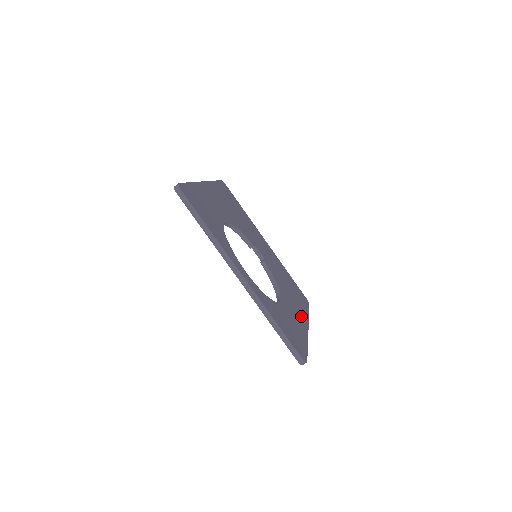
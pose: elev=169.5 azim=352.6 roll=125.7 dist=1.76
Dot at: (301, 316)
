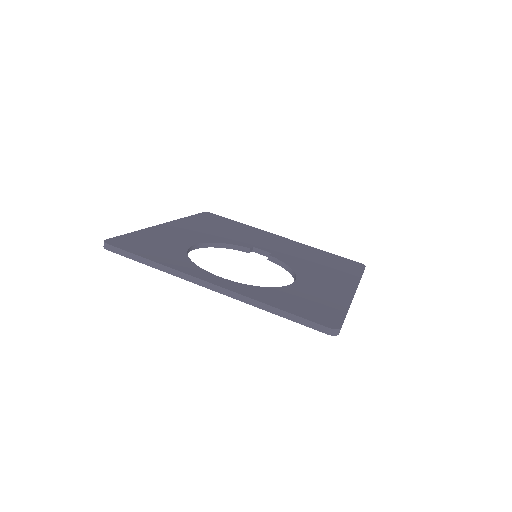
Dot at: (341, 284)
